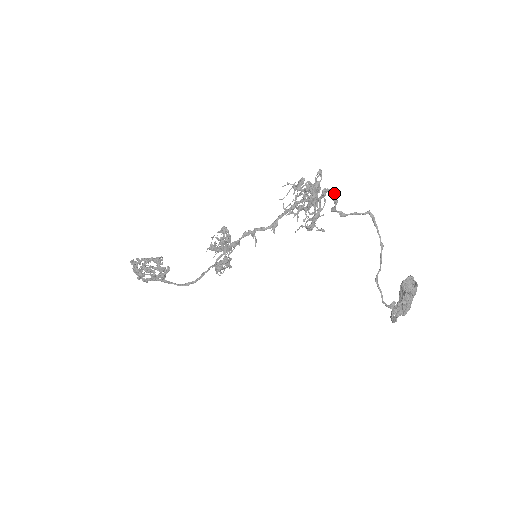
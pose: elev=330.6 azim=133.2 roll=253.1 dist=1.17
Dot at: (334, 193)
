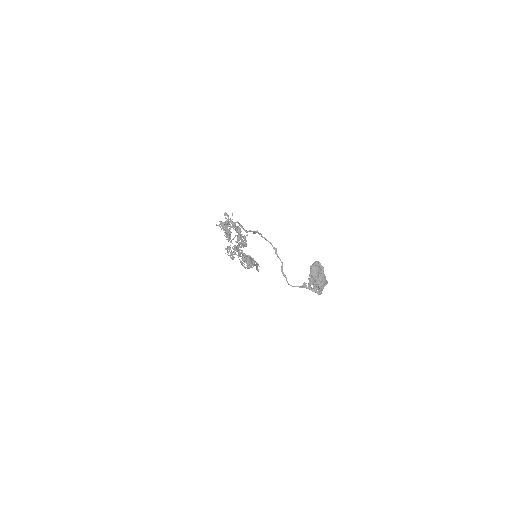
Dot at: (239, 224)
